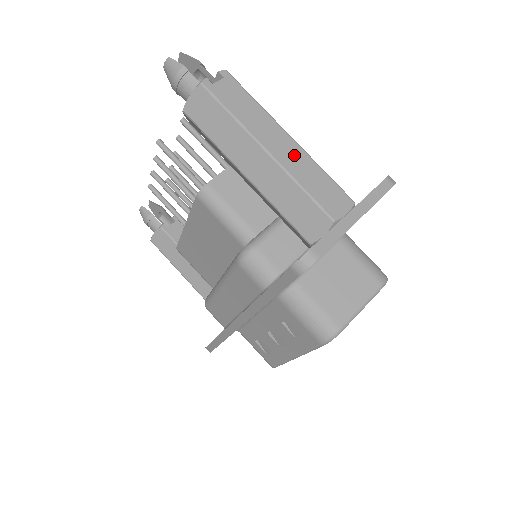
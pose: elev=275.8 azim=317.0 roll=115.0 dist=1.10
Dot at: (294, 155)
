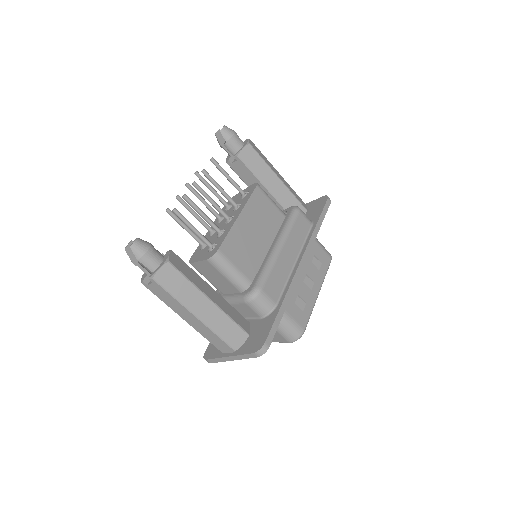
Dot at: (199, 325)
